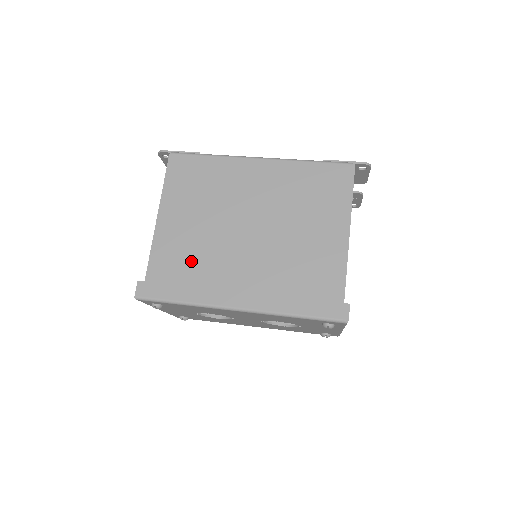
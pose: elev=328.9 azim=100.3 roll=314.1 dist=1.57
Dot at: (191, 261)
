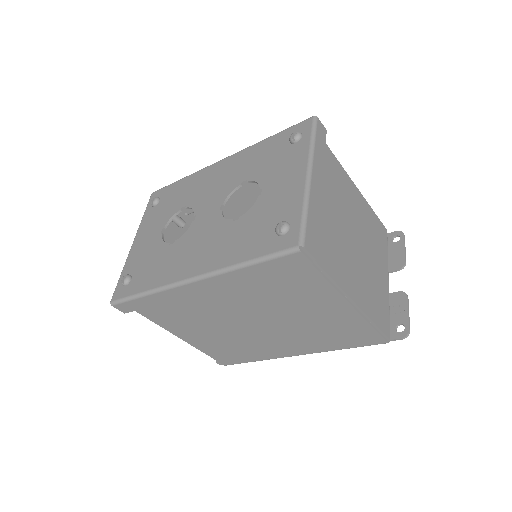
Dot at: occluded
